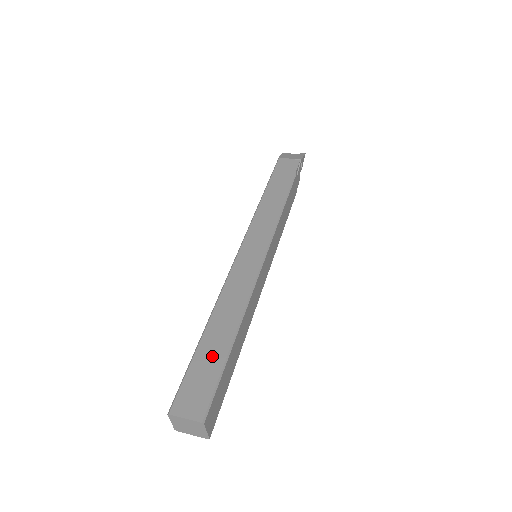
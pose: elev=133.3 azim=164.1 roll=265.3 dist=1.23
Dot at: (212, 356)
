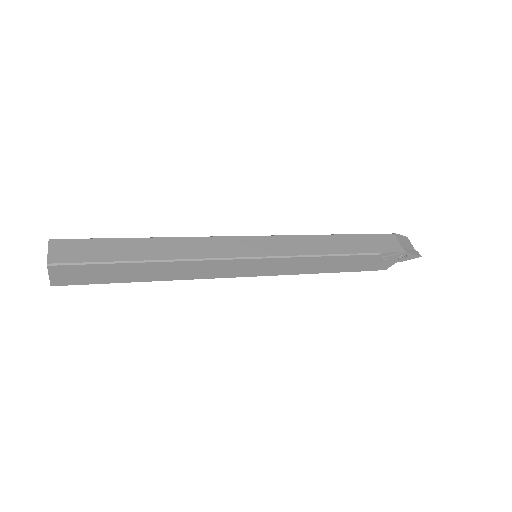
Dot at: (117, 251)
